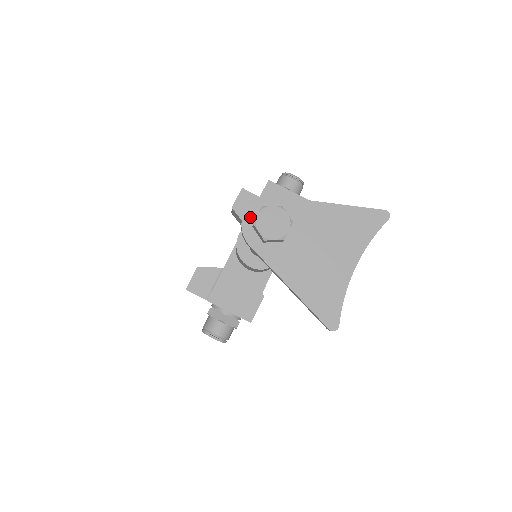
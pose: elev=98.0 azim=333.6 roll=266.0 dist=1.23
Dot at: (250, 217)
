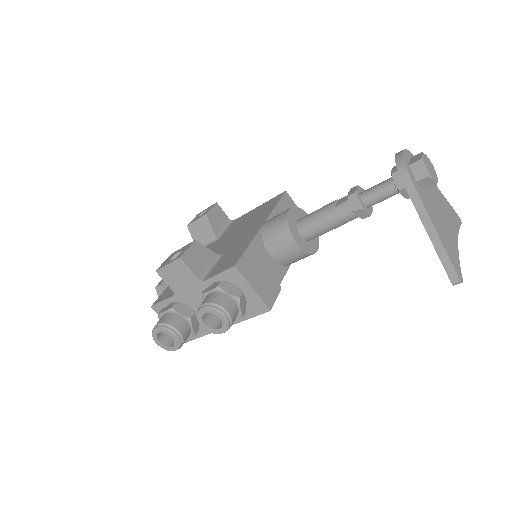
Dot at: (406, 157)
